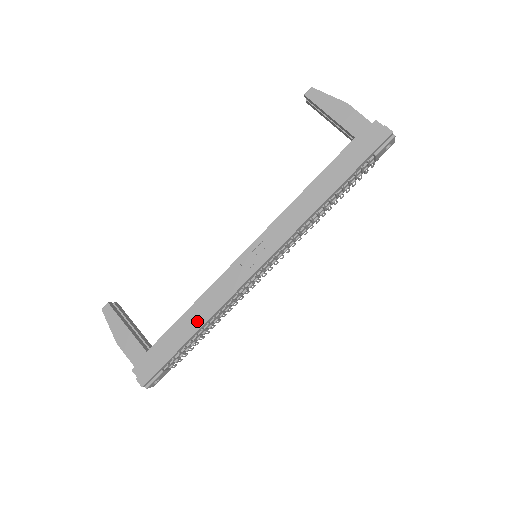
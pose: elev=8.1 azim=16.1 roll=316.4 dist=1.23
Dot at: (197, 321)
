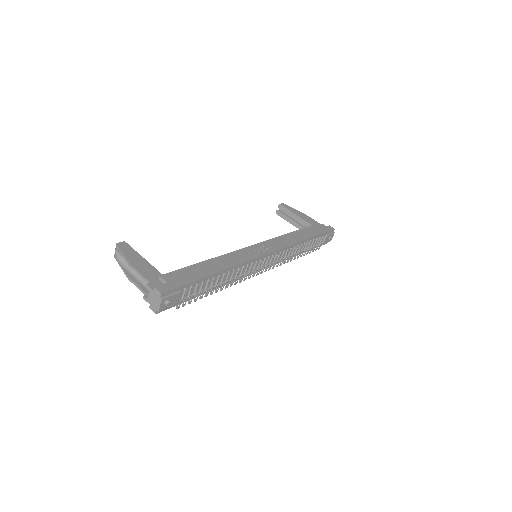
Dot at: (218, 267)
